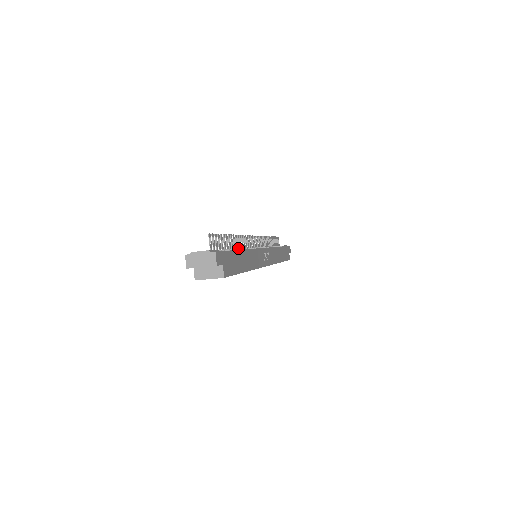
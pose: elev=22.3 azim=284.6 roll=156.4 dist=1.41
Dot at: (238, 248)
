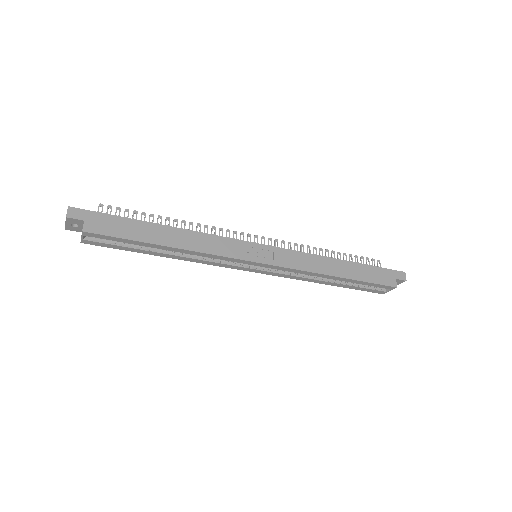
Dot at: (164, 226)
